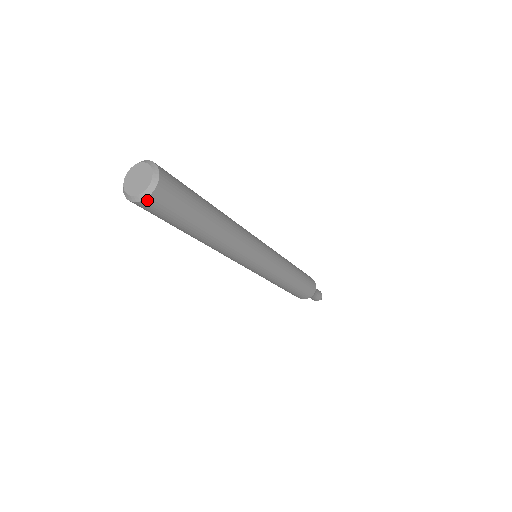
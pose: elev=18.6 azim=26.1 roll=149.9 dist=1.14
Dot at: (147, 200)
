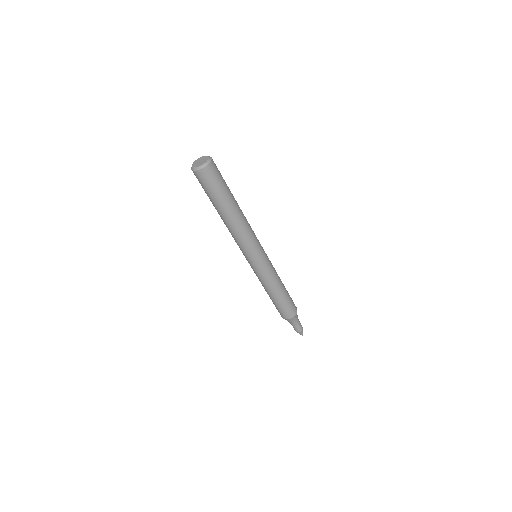
Dot at: (202, 170)
